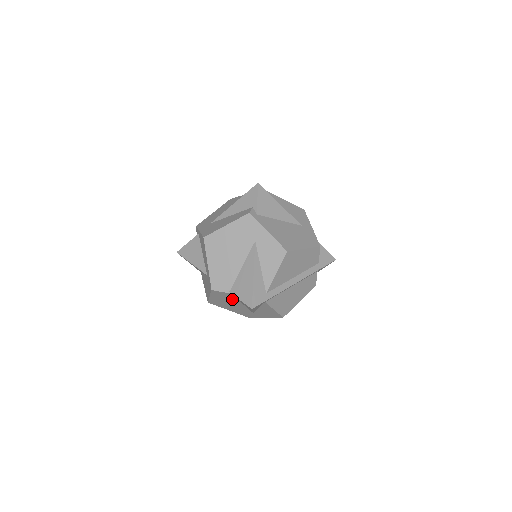
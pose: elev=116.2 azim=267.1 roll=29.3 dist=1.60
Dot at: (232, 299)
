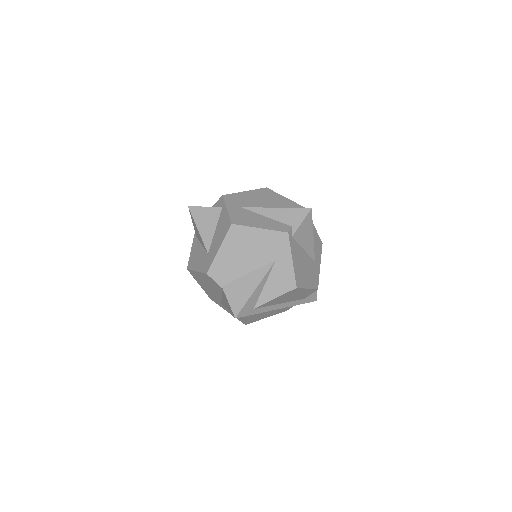
Dot at: (217, 289)
